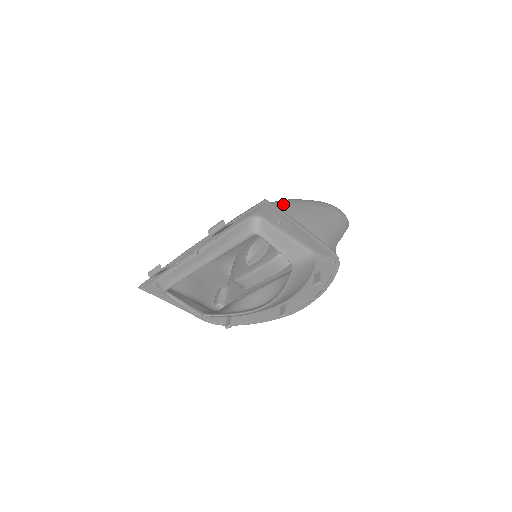
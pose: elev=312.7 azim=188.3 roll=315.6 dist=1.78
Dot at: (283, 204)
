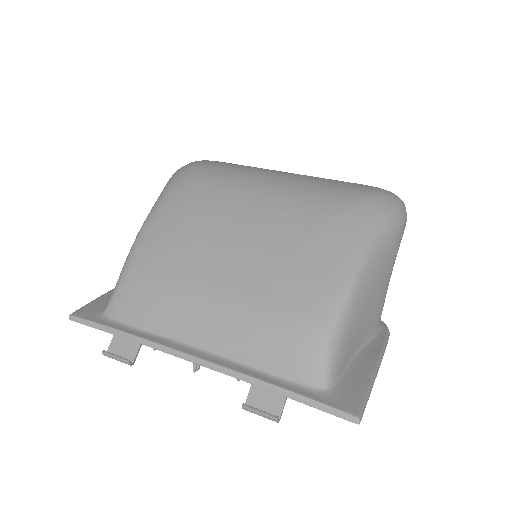
Dot at: (352, 311)
